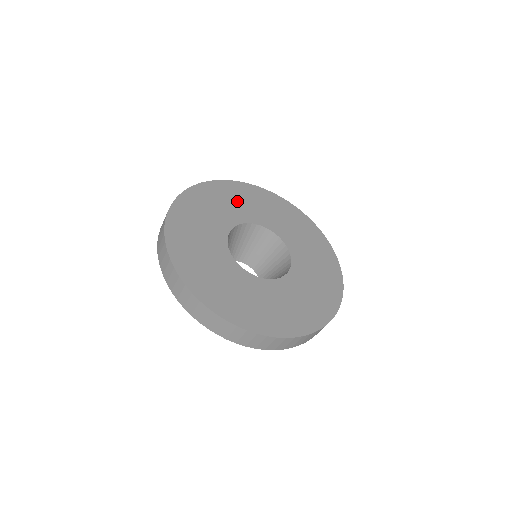
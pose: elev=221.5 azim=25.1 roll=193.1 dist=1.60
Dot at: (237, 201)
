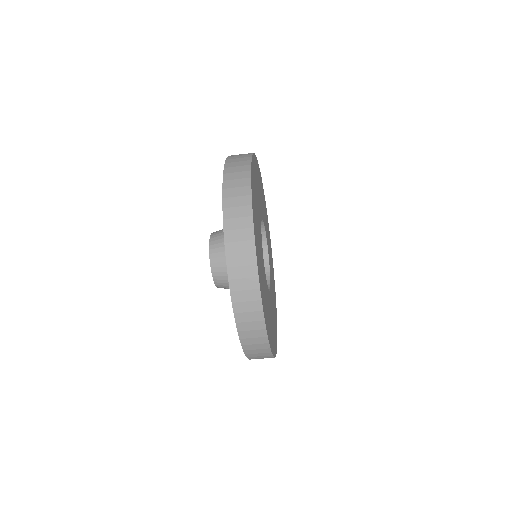
Dot at: occluded
